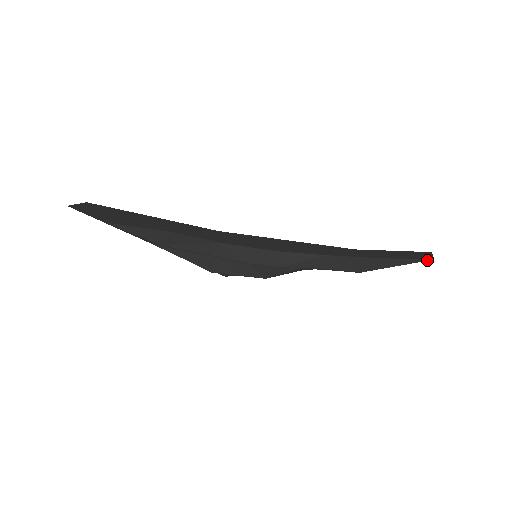
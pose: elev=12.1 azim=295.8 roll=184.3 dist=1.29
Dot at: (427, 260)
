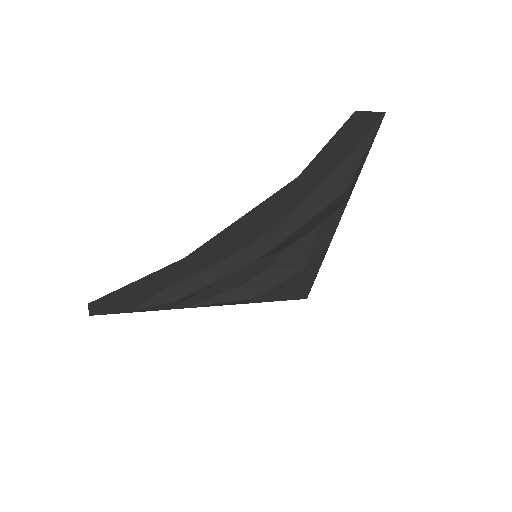
Dot at: (381, 120)
